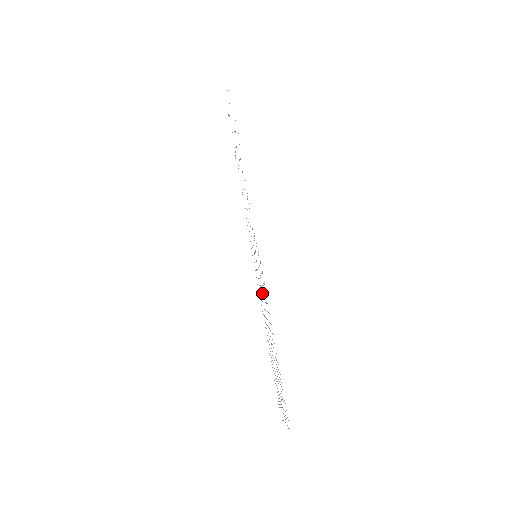
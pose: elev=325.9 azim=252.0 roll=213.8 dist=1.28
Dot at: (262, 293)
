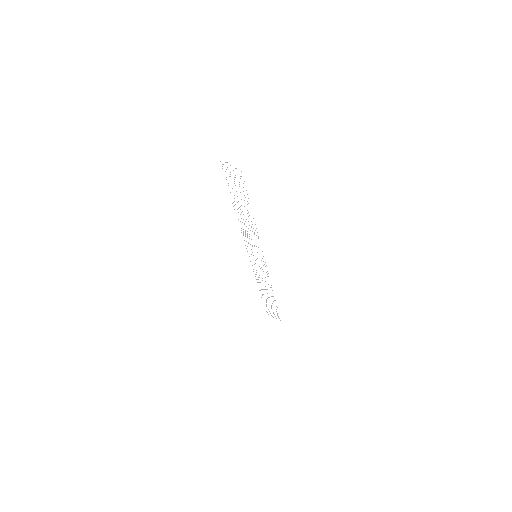
Dot at: occluded
